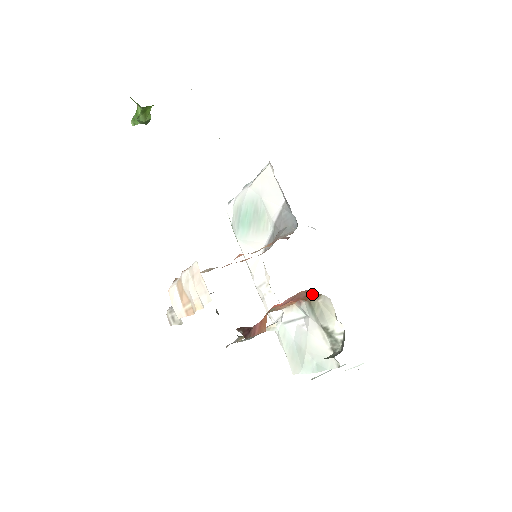
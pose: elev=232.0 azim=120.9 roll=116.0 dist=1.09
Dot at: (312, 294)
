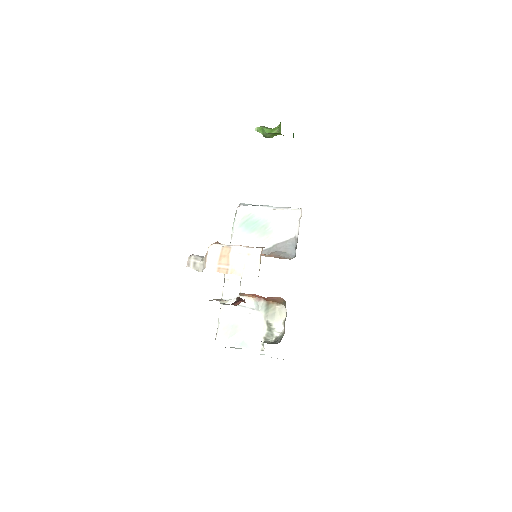
Dot at: (279, 301)
